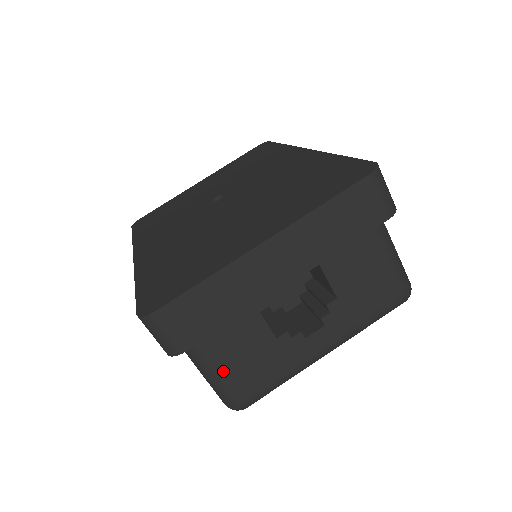
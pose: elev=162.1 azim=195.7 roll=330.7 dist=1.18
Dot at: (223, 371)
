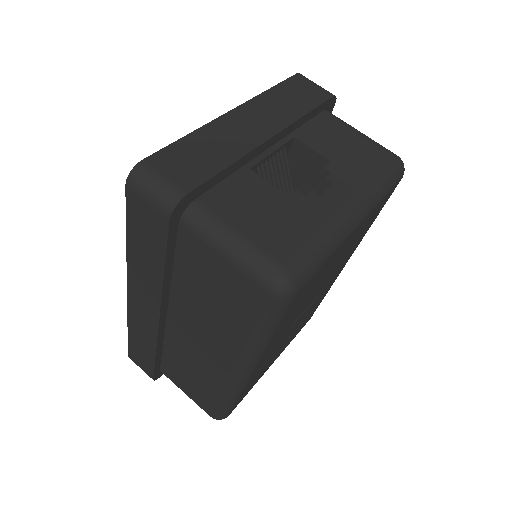
Dot at: (243, 231)
